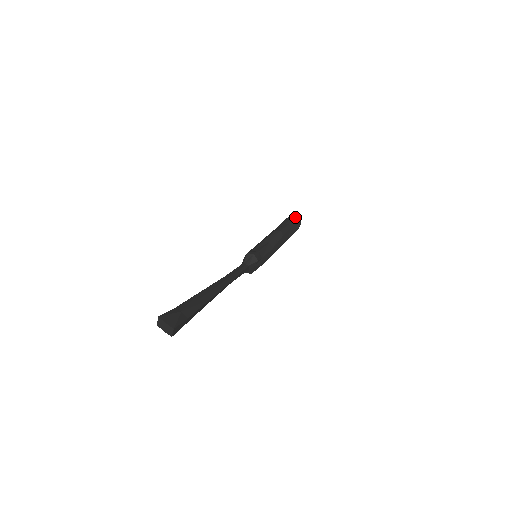
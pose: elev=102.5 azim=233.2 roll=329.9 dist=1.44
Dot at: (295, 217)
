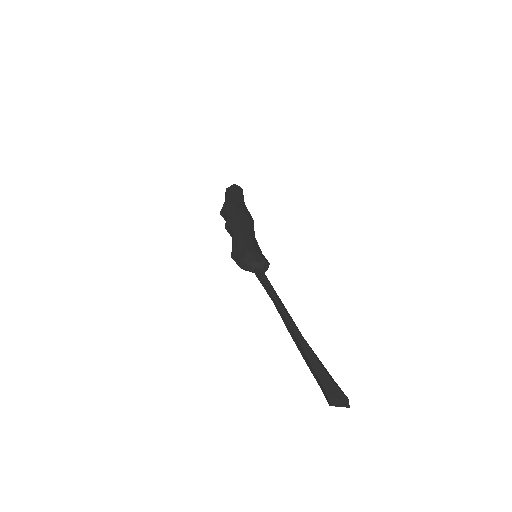
Dot at: occluded
